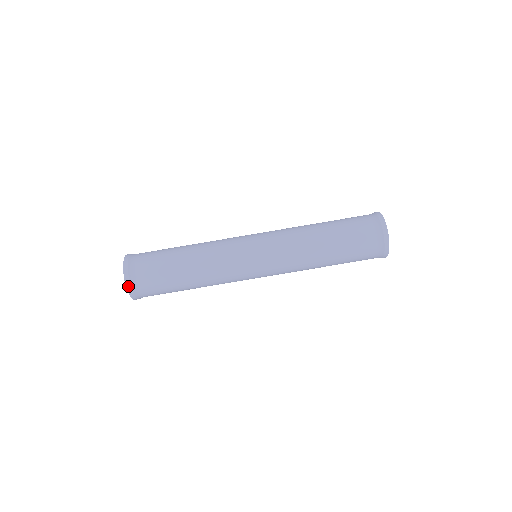
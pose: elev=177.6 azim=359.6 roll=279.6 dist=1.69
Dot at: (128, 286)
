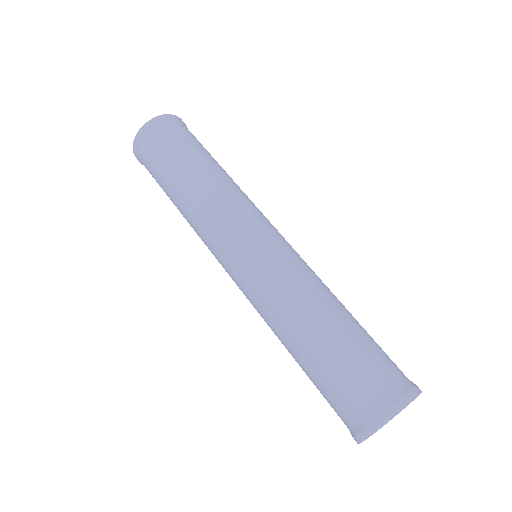
Dot at: (134, 148)
